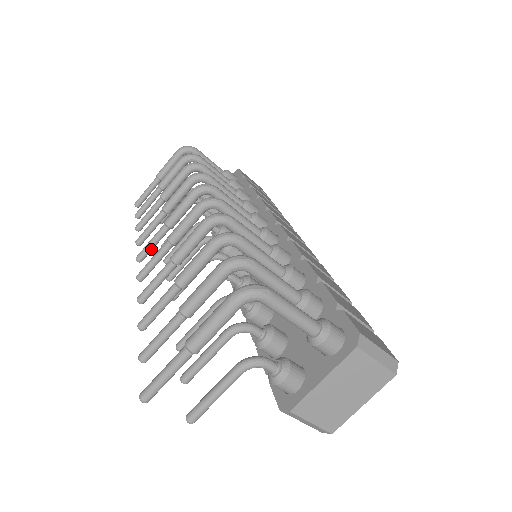
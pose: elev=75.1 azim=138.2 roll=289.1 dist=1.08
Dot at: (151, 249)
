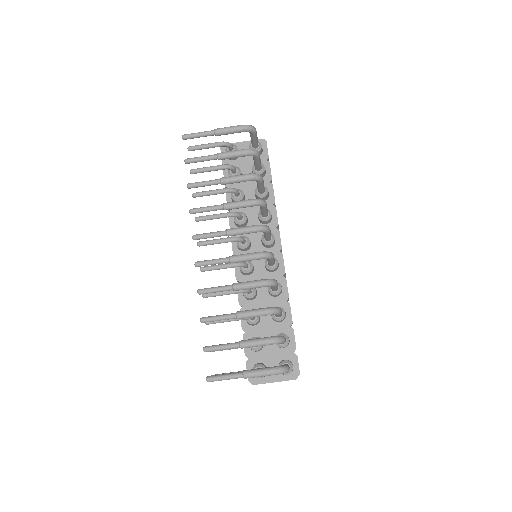
Dot at: (206, 238)
